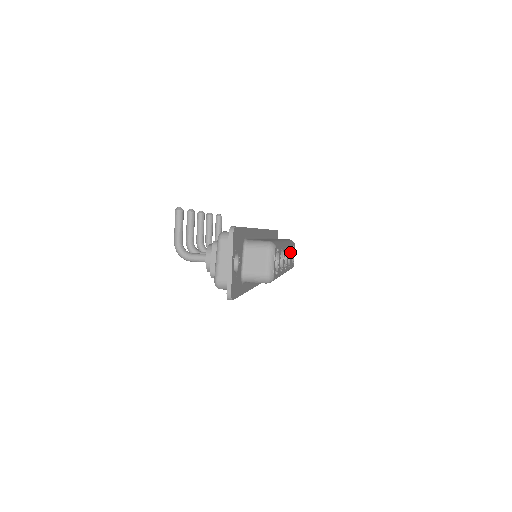
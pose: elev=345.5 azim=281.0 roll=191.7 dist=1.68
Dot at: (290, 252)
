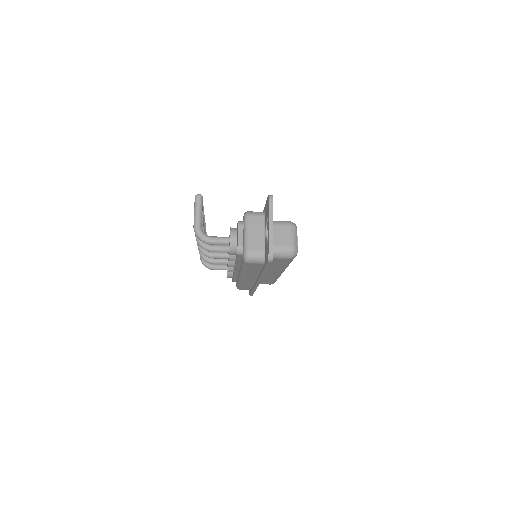
Dot at: occluded
